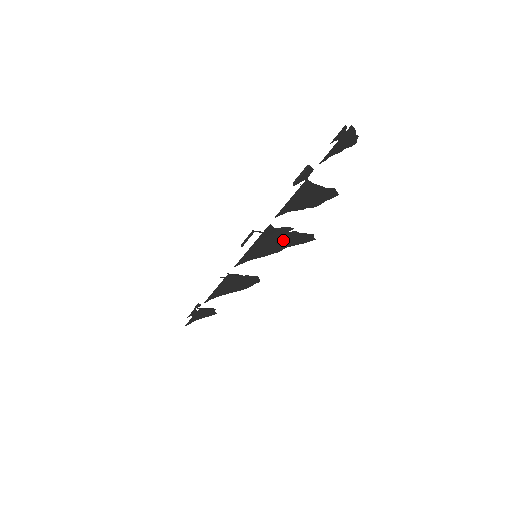
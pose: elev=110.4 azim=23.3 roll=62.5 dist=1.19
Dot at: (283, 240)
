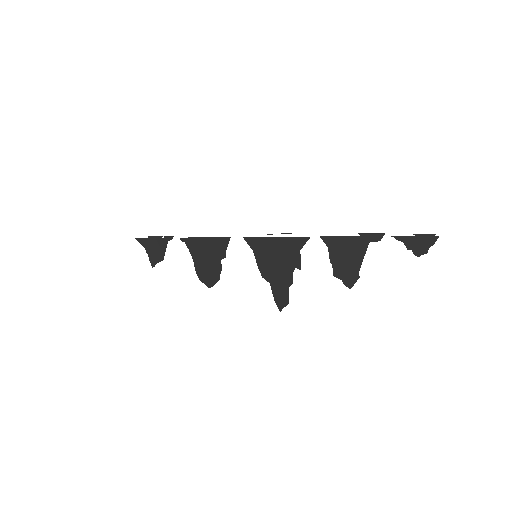
Dot at: (283, 270)
